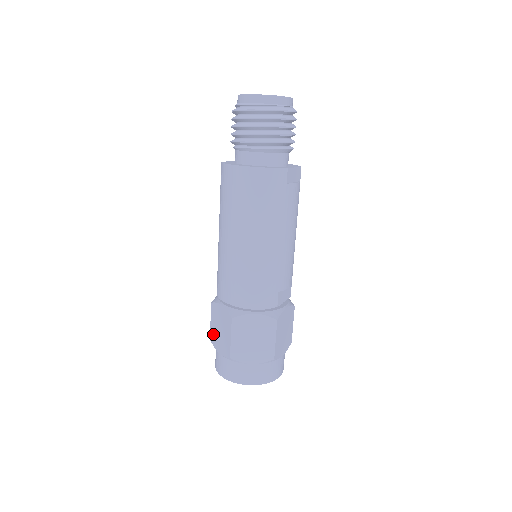
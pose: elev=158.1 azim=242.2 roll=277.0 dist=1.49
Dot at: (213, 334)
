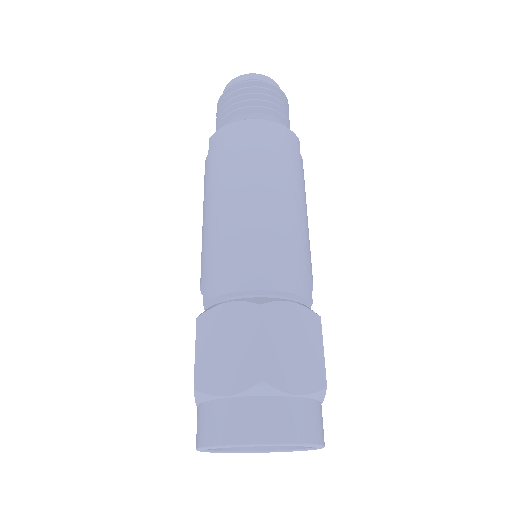
Dot at: (204, 370)
